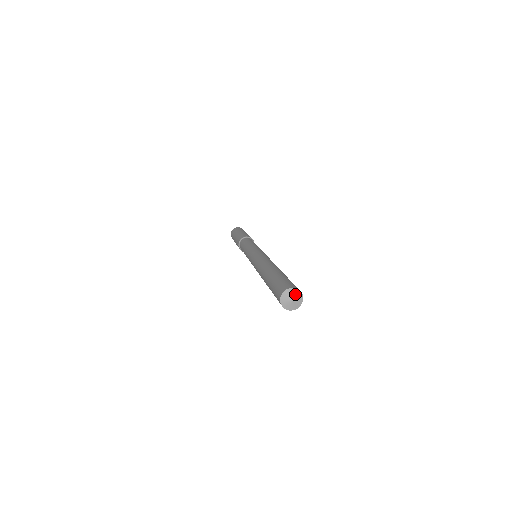
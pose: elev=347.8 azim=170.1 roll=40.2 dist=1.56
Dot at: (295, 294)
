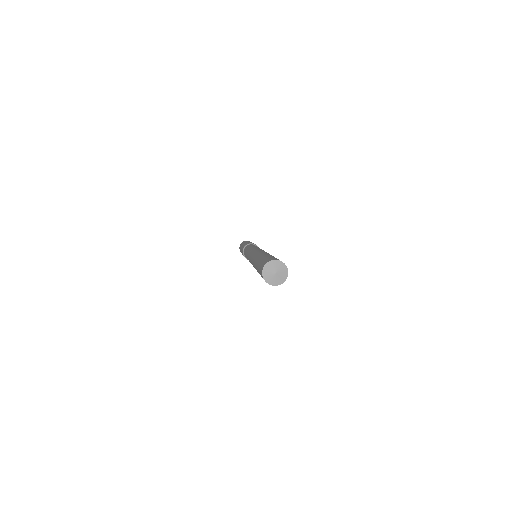
Dot at: (279, 267)
